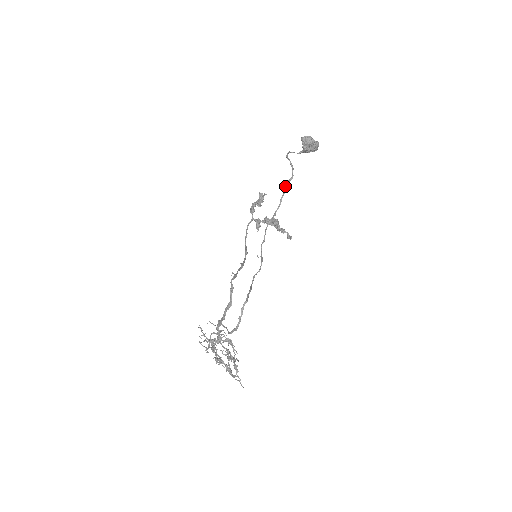
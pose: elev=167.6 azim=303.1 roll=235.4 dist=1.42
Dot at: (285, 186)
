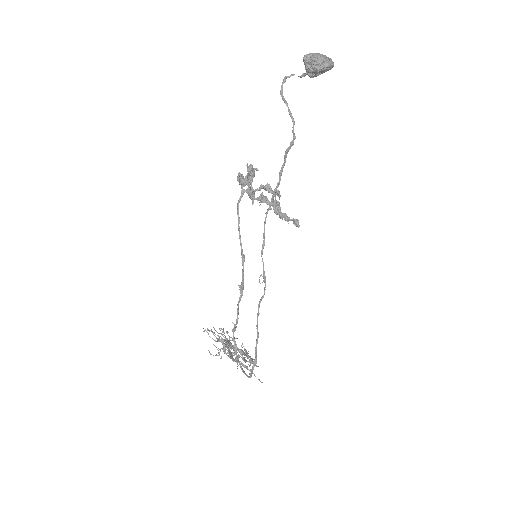
Dot at: (284, 156)
